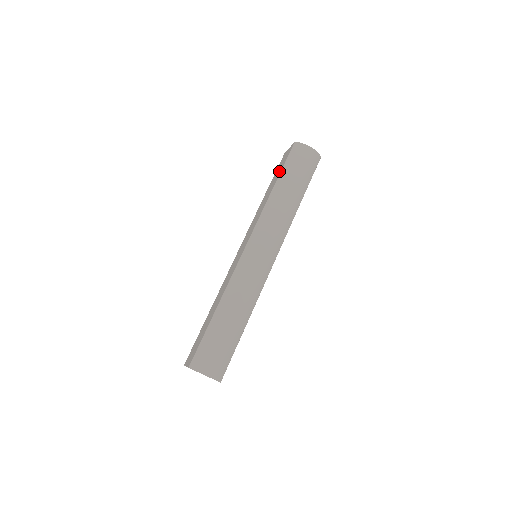
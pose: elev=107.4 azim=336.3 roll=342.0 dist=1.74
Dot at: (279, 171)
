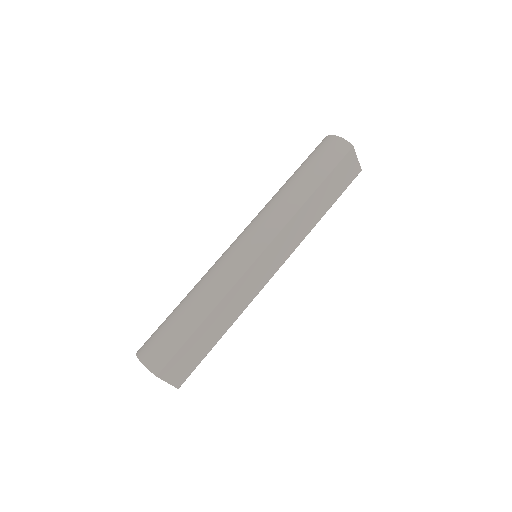
Dot at: occluded
